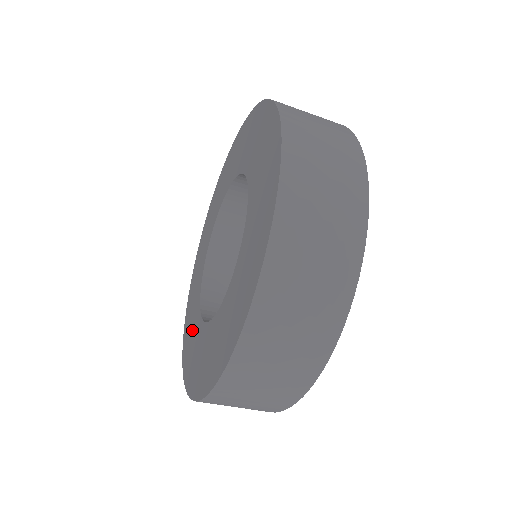
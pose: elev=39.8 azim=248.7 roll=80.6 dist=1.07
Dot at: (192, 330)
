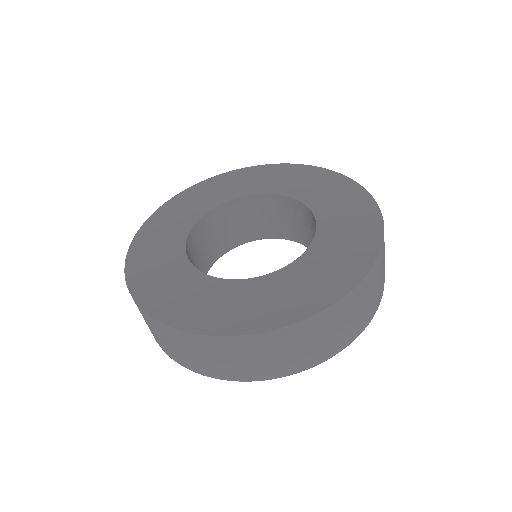
Dot at: (161, 248)
